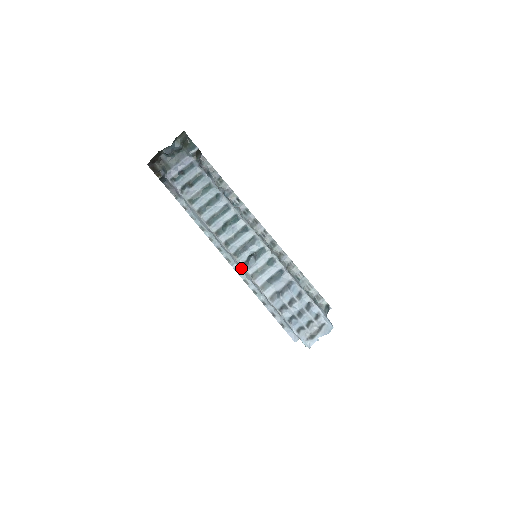
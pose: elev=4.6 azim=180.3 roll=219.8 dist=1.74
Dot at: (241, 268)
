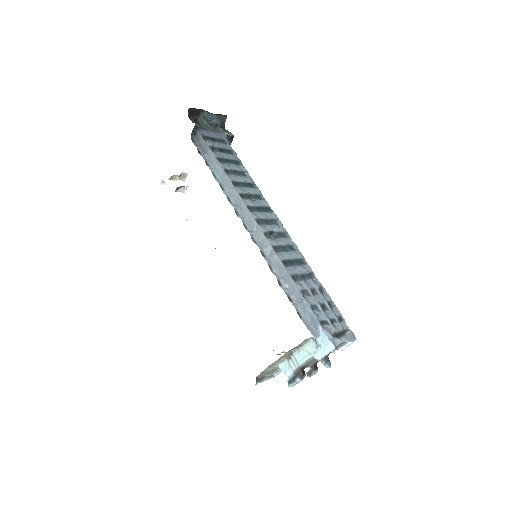
Dot at: (260, 237)
